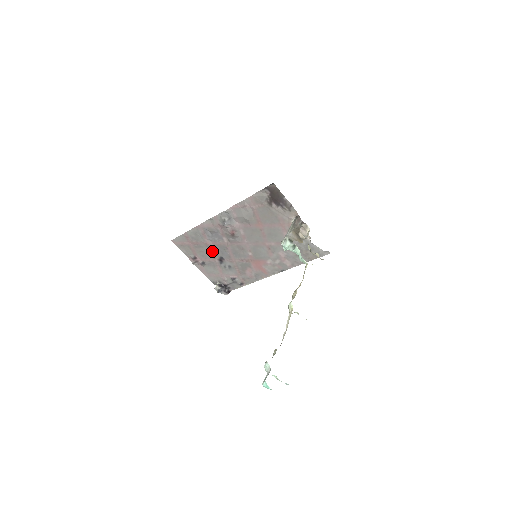
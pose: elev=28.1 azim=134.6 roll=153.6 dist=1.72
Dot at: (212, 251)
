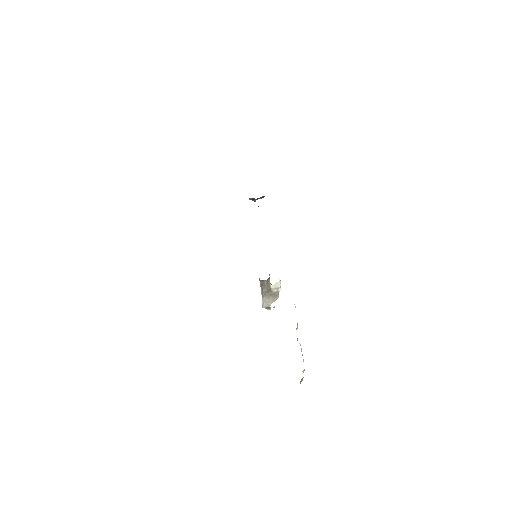
Dot at: occluded
